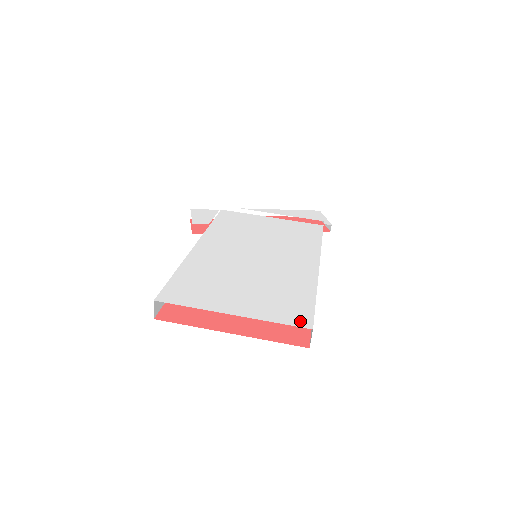
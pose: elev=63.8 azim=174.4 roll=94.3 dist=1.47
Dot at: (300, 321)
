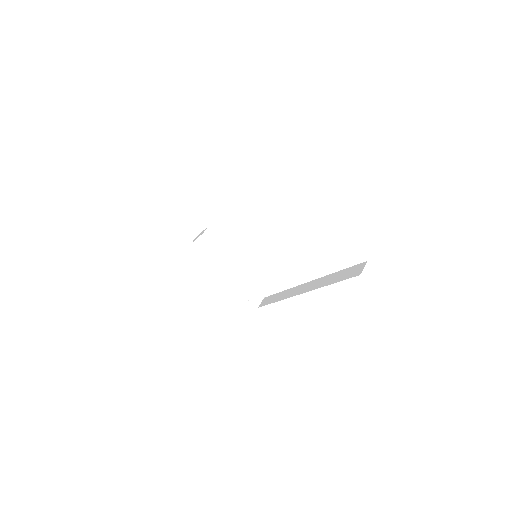
Dot at: occluded
